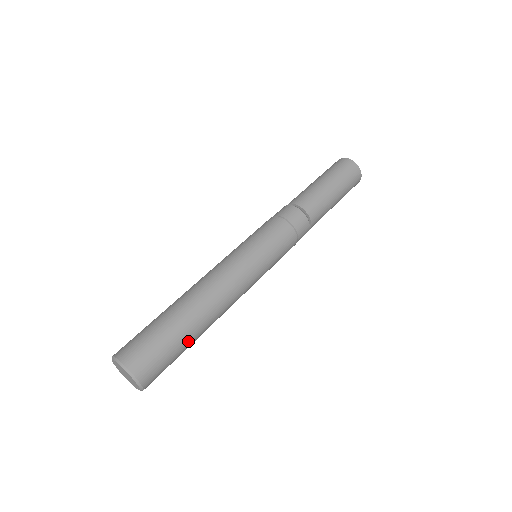
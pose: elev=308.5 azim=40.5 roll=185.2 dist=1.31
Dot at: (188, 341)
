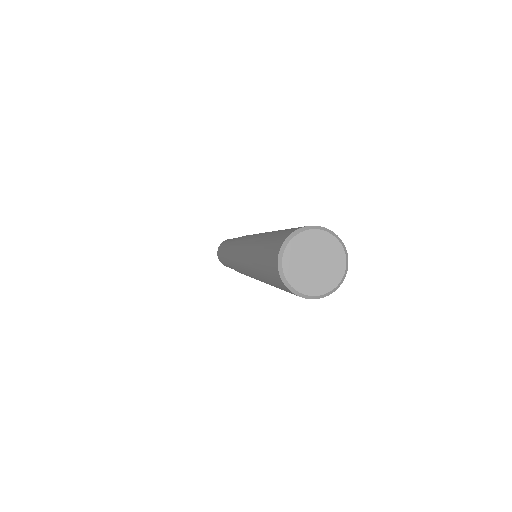
Dot at: occluded
